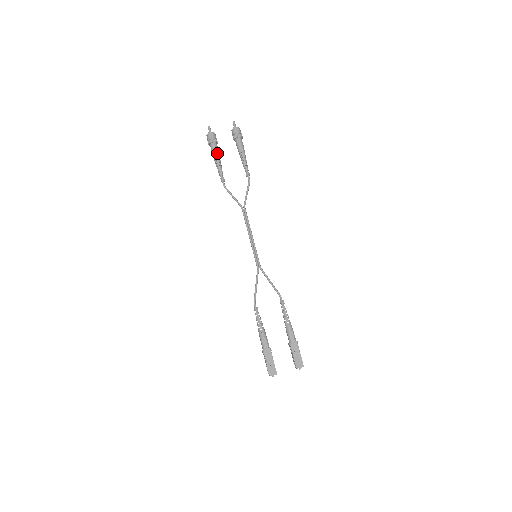
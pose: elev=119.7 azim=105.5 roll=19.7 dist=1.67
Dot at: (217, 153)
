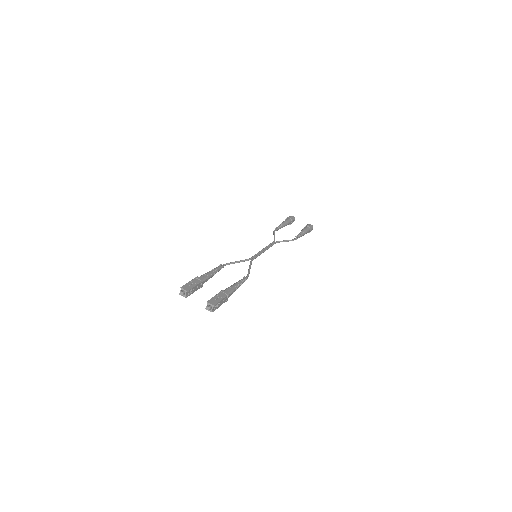
Dot at: (287, 222)
